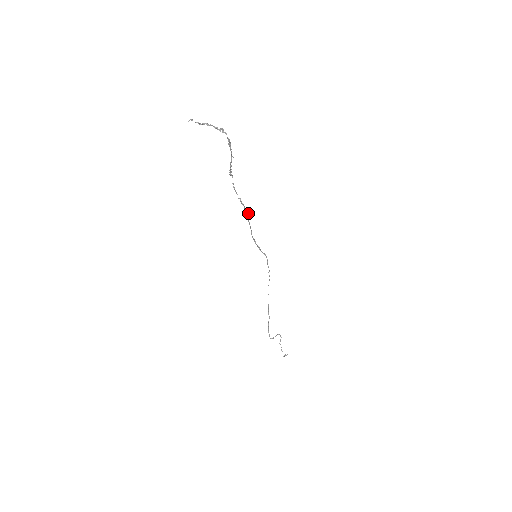
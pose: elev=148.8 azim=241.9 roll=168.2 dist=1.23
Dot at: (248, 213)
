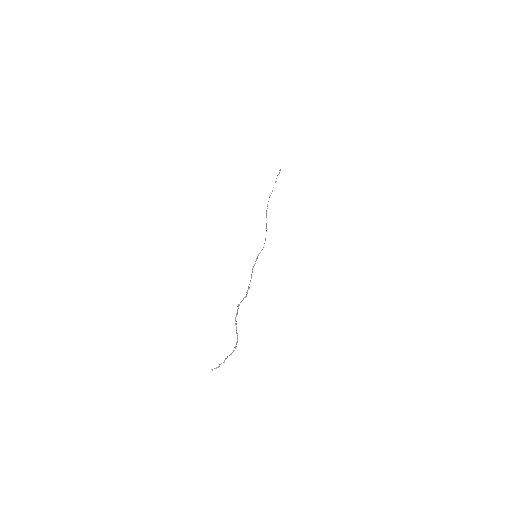
Dot at: (249, 288)
